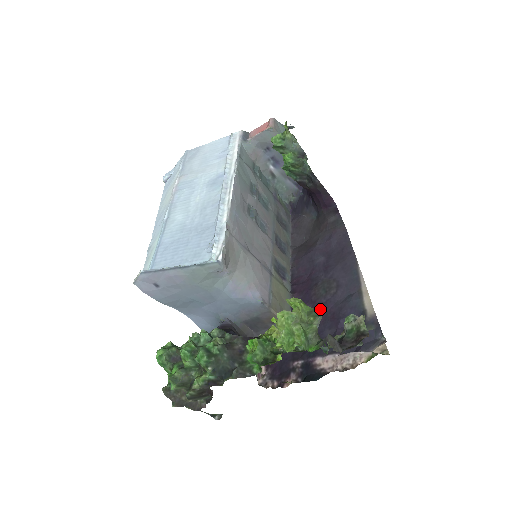
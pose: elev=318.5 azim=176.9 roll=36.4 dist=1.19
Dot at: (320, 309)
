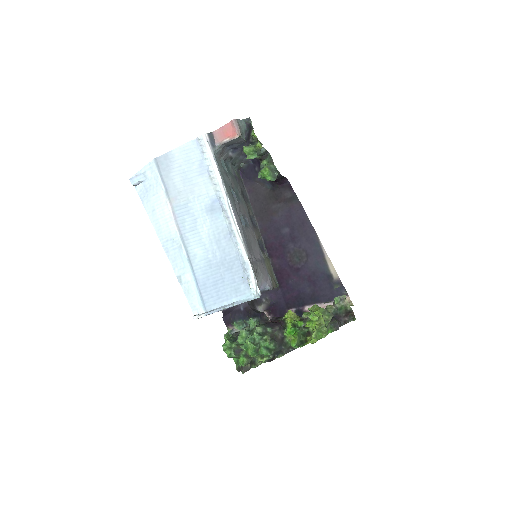
Dot at: (298, 272)
